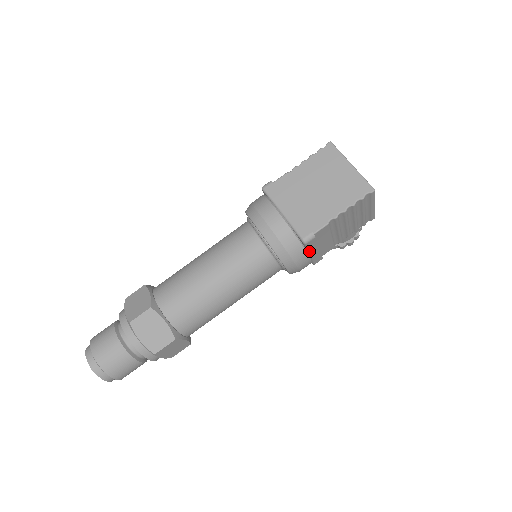
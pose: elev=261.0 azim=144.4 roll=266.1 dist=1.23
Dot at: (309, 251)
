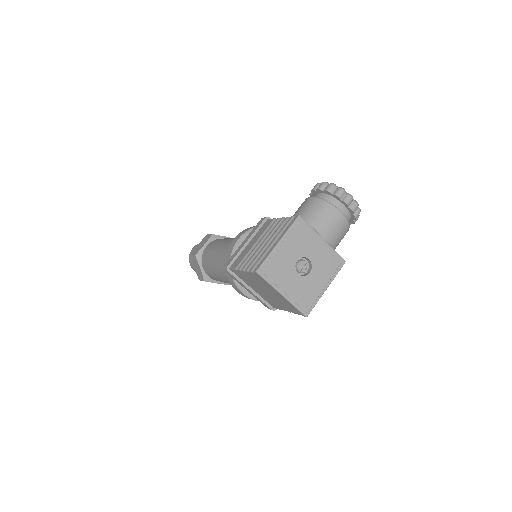
Dot at: occluded
